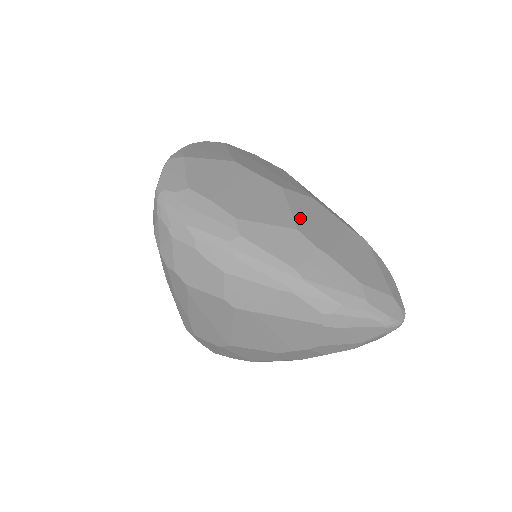
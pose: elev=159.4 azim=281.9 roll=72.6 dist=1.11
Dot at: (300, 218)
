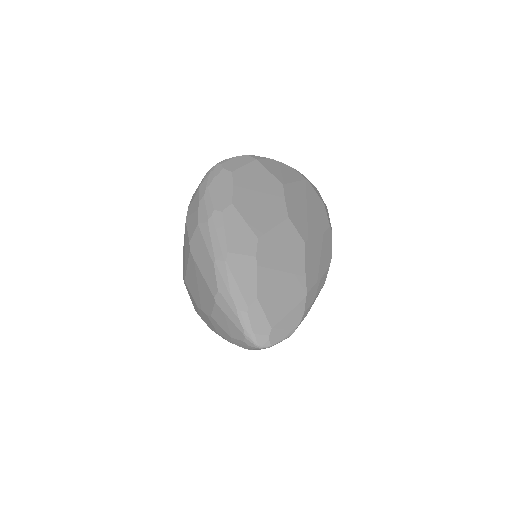
Dot at: (272, 237)
